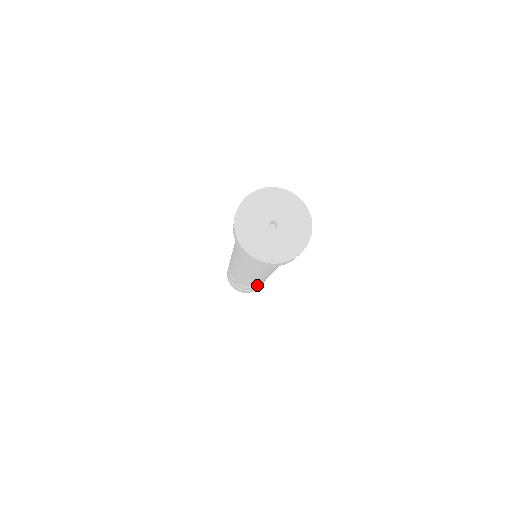
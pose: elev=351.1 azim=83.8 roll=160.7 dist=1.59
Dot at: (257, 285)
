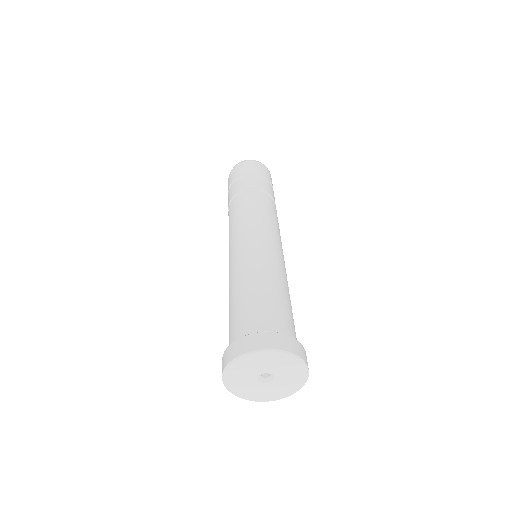
Dot at: occluded
